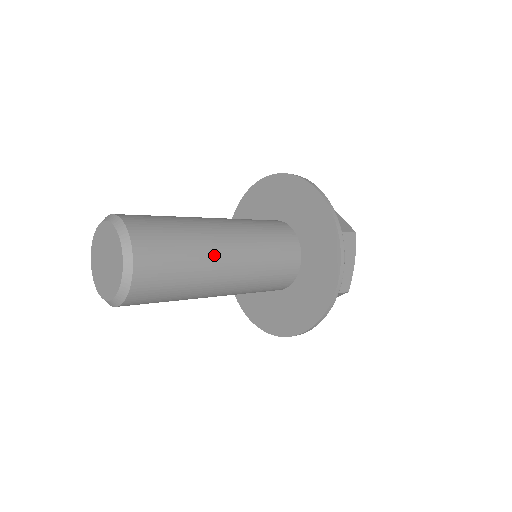
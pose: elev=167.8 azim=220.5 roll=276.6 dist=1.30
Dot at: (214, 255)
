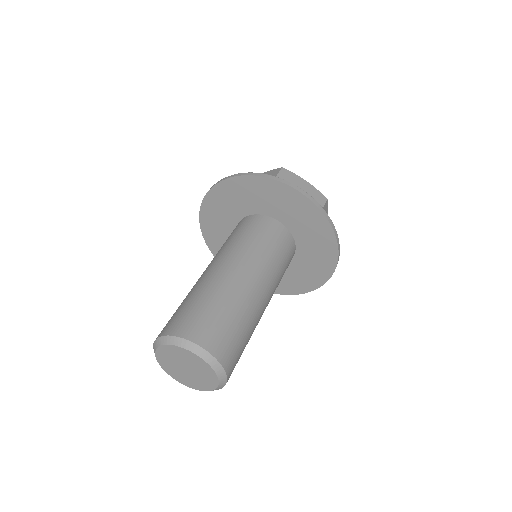
Dot at: (258, 310)
